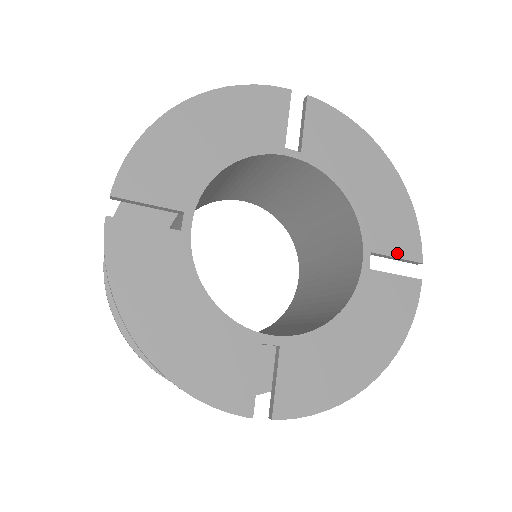
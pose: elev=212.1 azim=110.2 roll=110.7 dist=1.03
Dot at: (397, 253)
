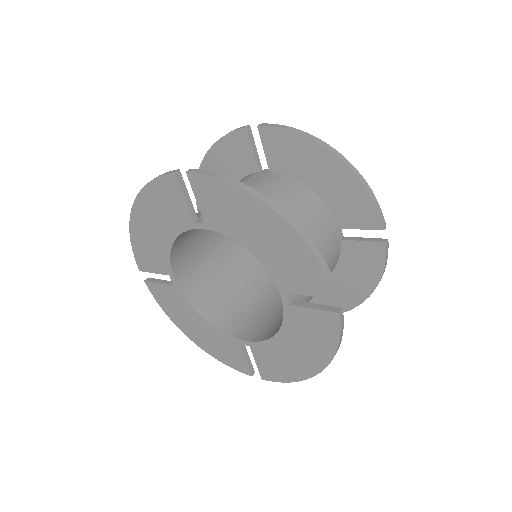
Dot at: (308, 292)
